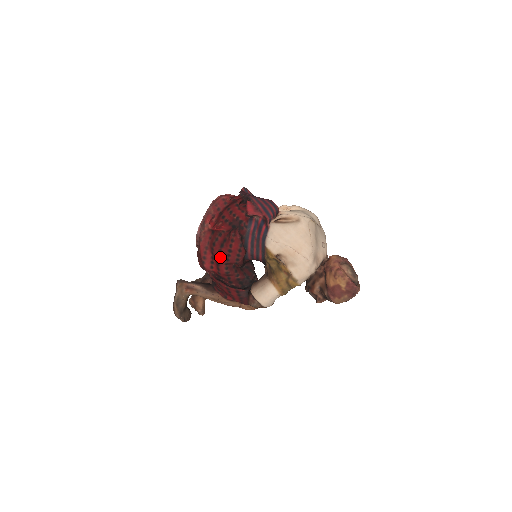
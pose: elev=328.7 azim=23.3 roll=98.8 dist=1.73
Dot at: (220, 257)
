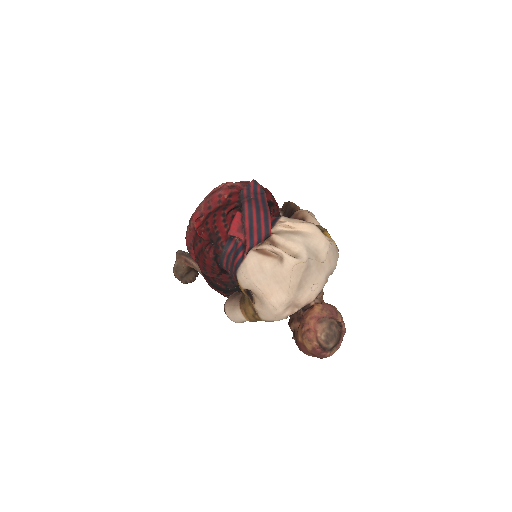
Dot at: (198, 262)
